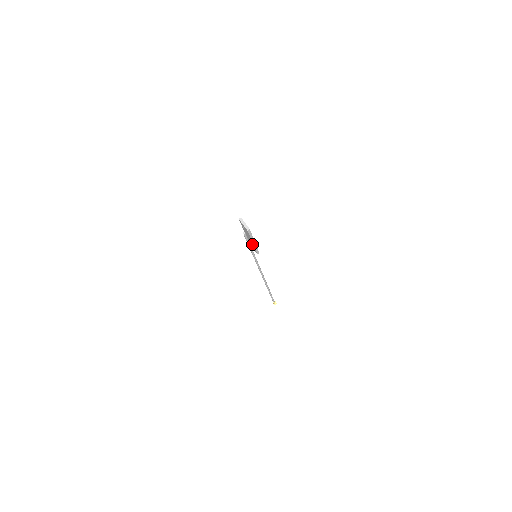
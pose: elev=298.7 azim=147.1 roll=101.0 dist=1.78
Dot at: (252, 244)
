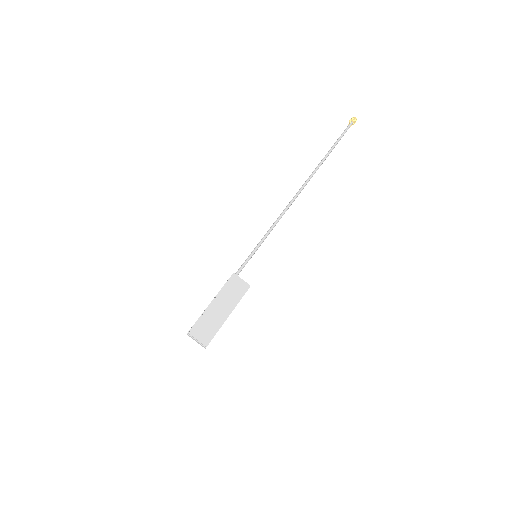
Dot at: (231, 303)
